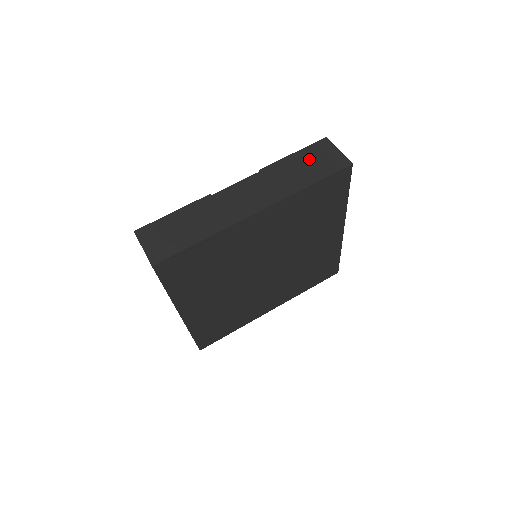
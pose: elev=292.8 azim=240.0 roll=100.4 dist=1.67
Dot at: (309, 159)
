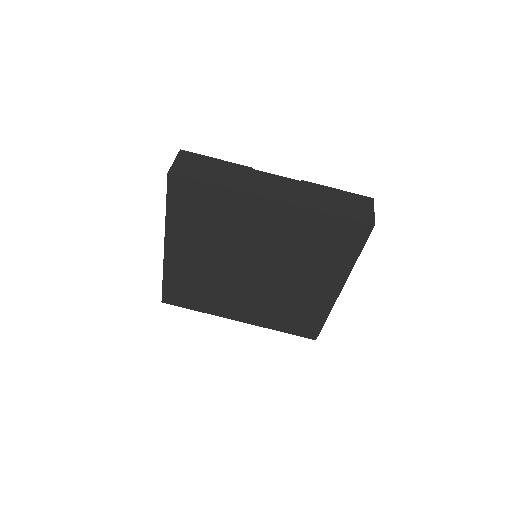
Dot at: (345, 200)
